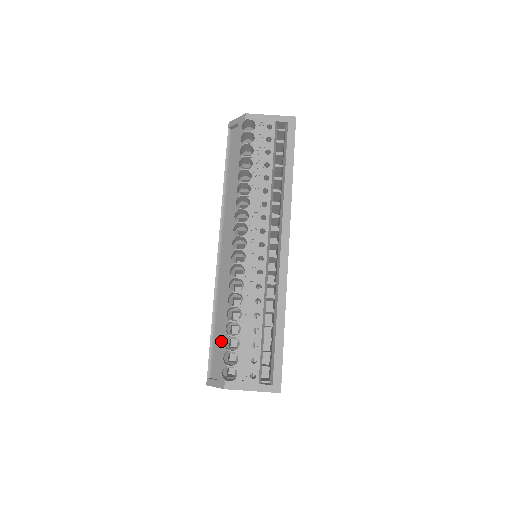
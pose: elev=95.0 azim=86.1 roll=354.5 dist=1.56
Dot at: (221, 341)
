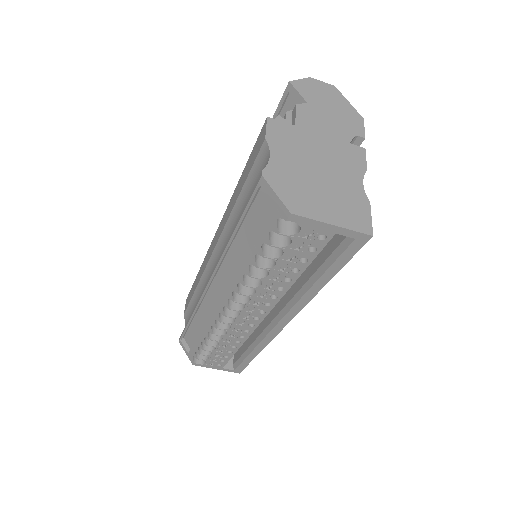
Dot at: (196, 343)
